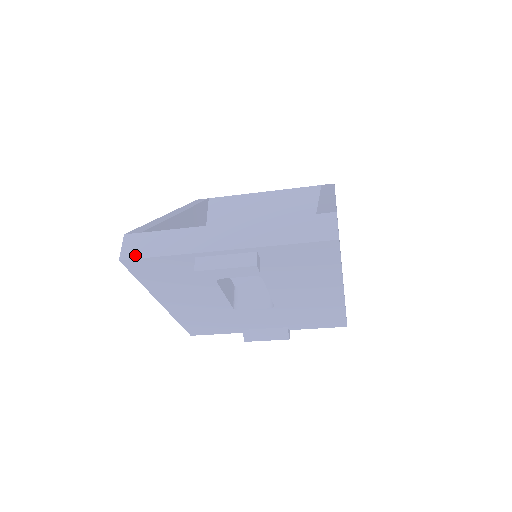
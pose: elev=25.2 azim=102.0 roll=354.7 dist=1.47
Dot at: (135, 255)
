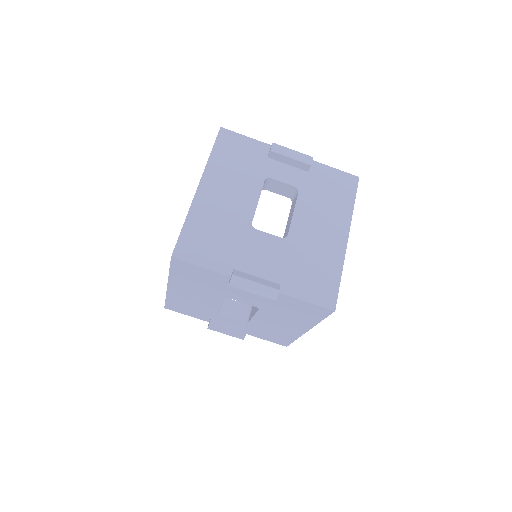
Dot at: (231, 133)
